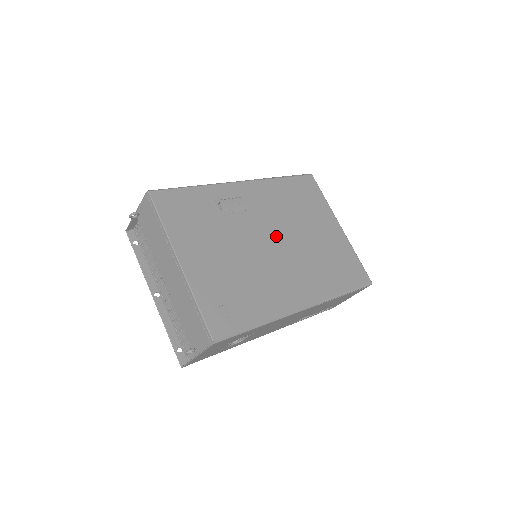
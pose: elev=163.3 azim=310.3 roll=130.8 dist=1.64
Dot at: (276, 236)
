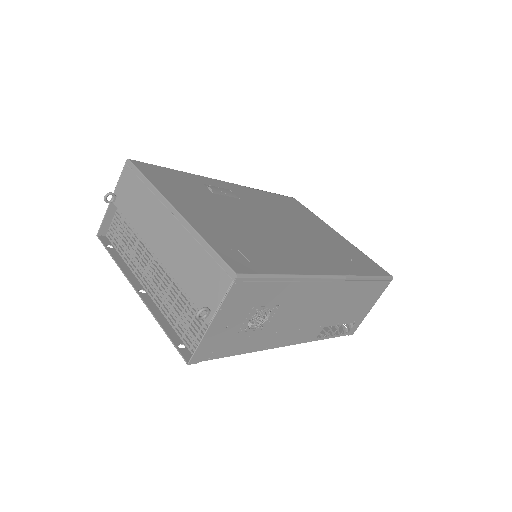
Dot at: (277, 221)
